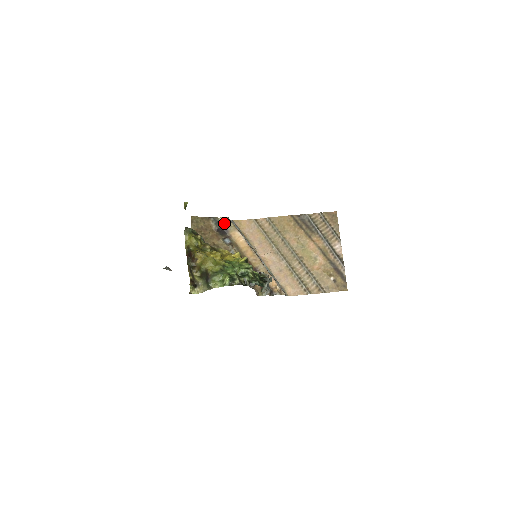
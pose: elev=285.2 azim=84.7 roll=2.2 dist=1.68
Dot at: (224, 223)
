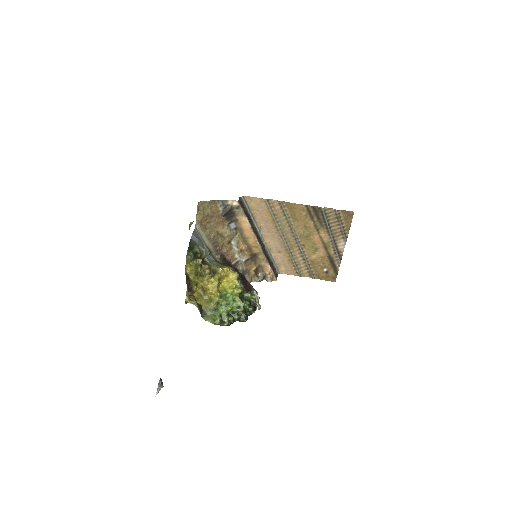
Dot at: (233, 206)
